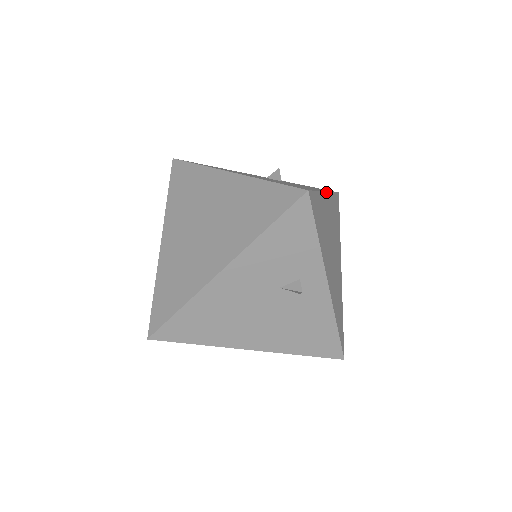
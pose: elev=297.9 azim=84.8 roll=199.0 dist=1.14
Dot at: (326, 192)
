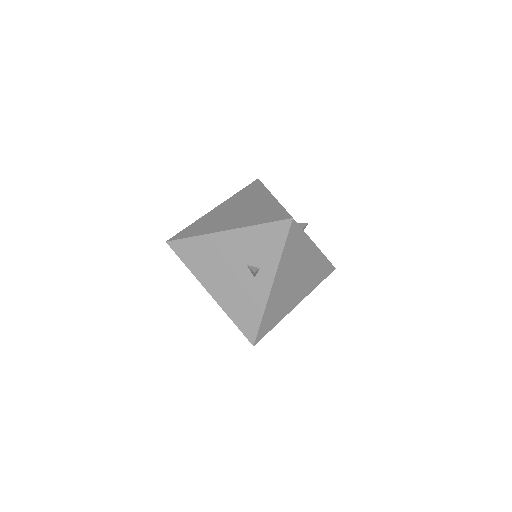
Dot at: (316, 246)
